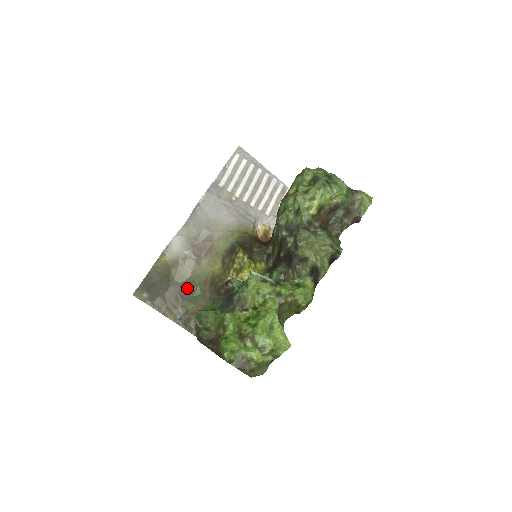
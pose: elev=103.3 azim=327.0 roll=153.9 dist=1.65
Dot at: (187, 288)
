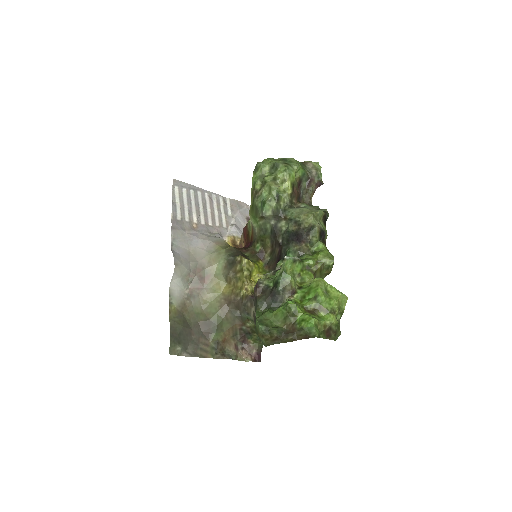
Dot at: (207, 322)
